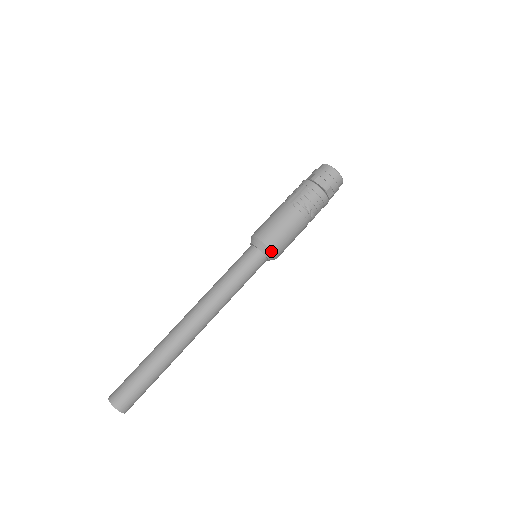
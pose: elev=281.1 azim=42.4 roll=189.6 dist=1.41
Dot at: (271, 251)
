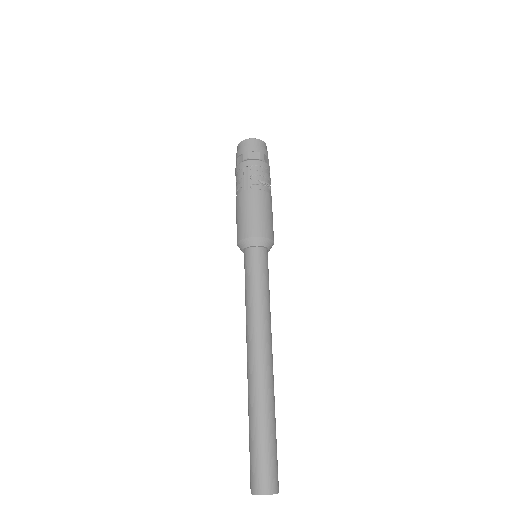
Dot at: (269, 239)
